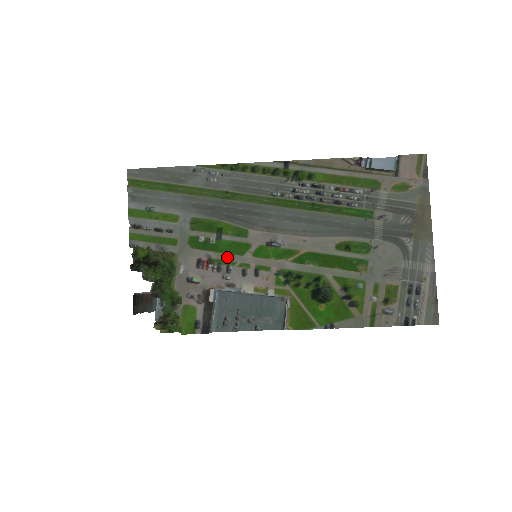
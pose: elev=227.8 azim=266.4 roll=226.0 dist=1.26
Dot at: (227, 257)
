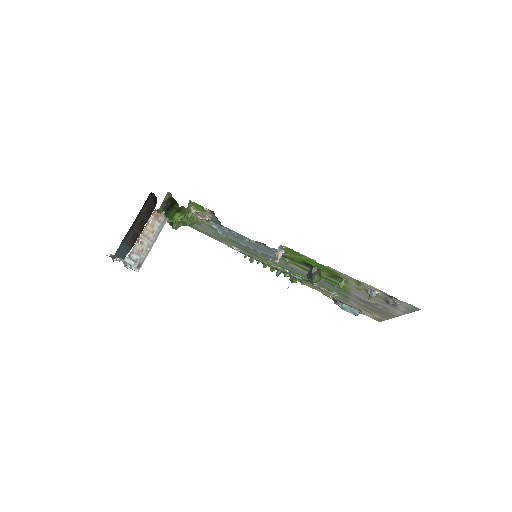
Dot at: occluded
